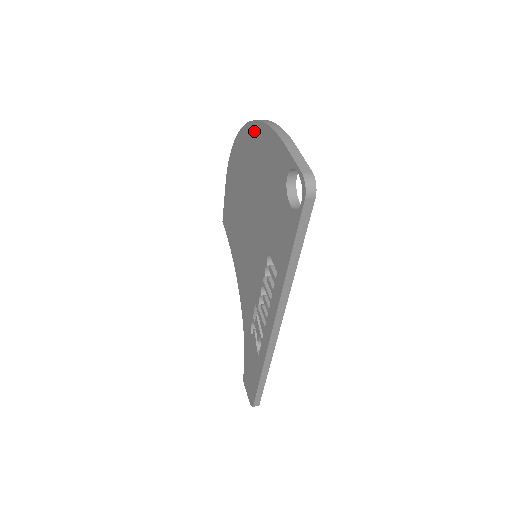
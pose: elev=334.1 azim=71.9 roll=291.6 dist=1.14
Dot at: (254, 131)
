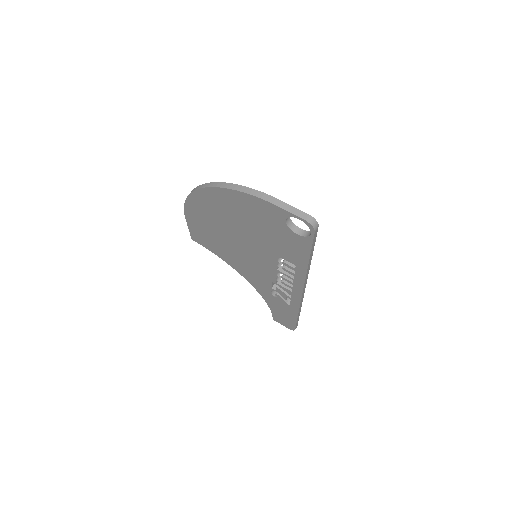
Dot at: (222, 193)
